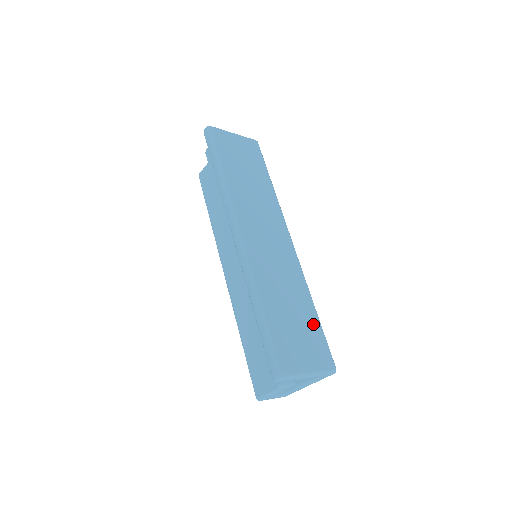
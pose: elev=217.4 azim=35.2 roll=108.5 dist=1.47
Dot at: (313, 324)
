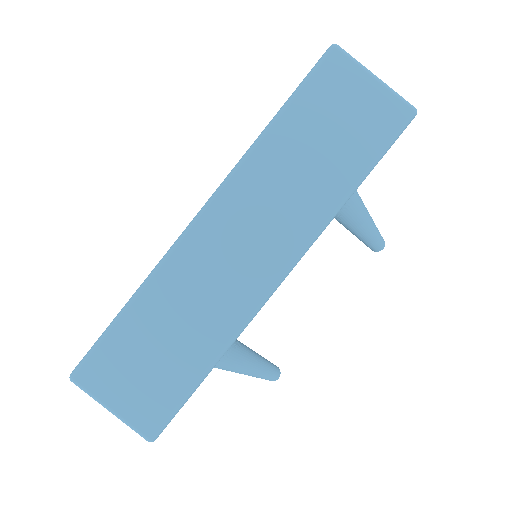
Dot at: (180, 379)
